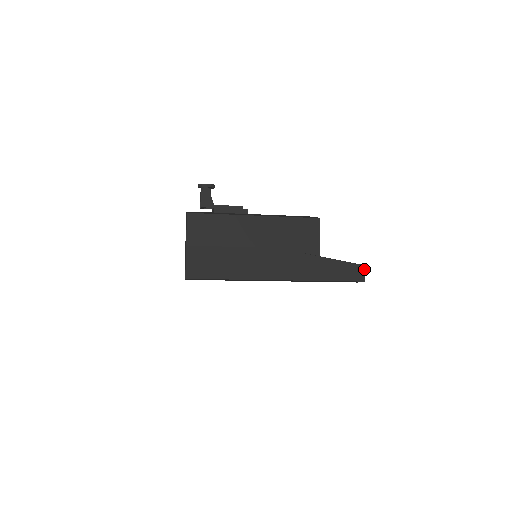
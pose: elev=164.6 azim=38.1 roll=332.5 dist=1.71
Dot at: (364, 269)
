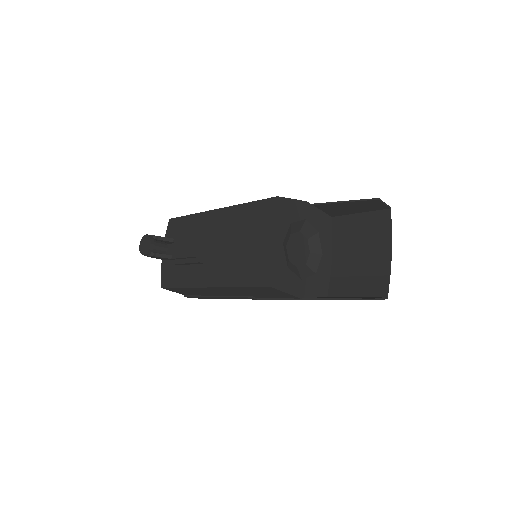
Dot at: occluded
